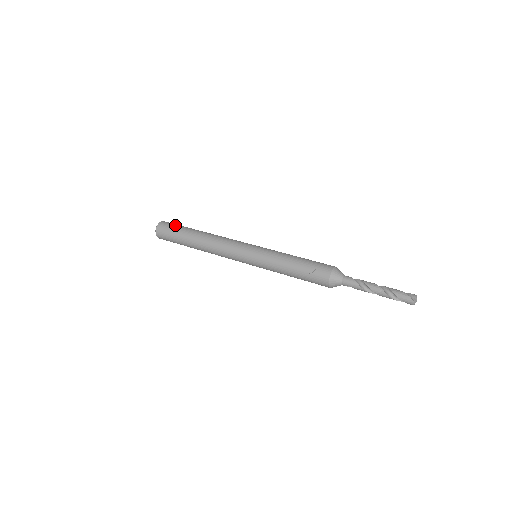
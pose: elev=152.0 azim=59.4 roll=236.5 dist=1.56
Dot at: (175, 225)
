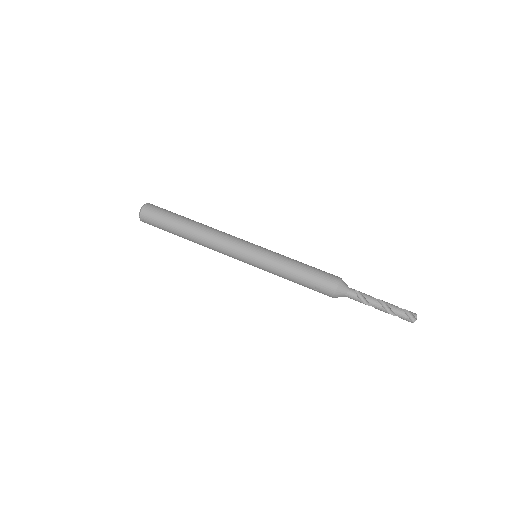
Dot at: (159, 216)
